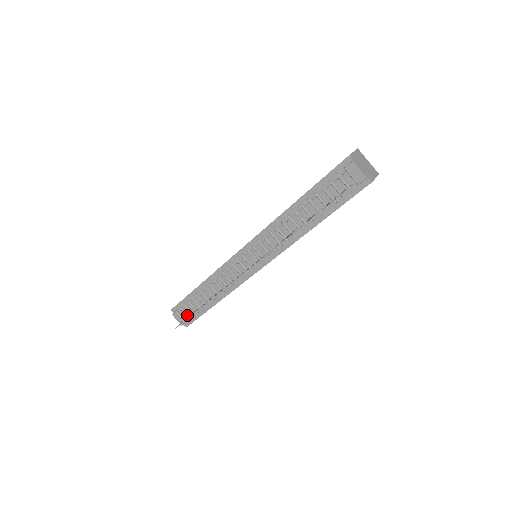
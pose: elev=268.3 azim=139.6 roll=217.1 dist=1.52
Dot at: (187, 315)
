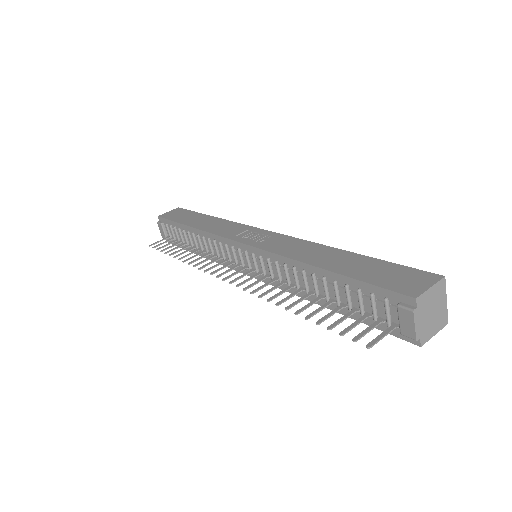
Dot at: (170, 236)
